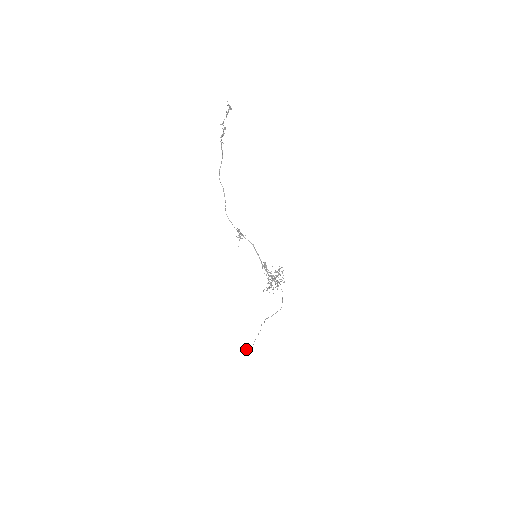
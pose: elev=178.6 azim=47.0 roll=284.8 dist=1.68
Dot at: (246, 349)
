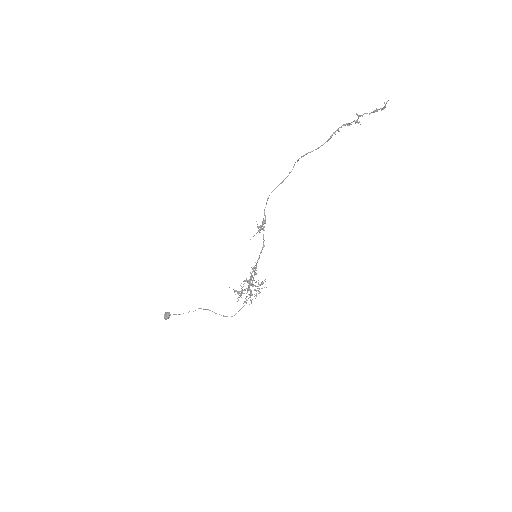
Dot at: (166, 313)
